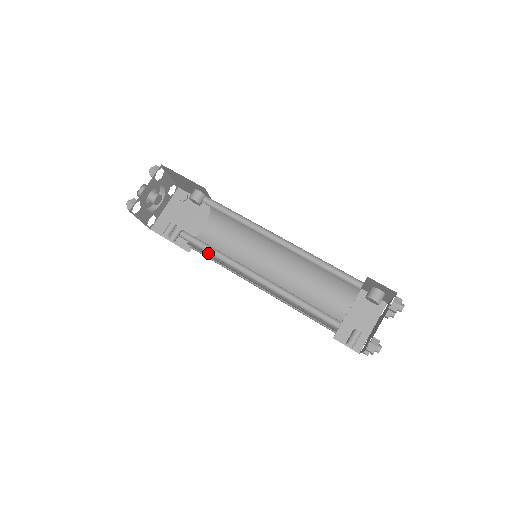
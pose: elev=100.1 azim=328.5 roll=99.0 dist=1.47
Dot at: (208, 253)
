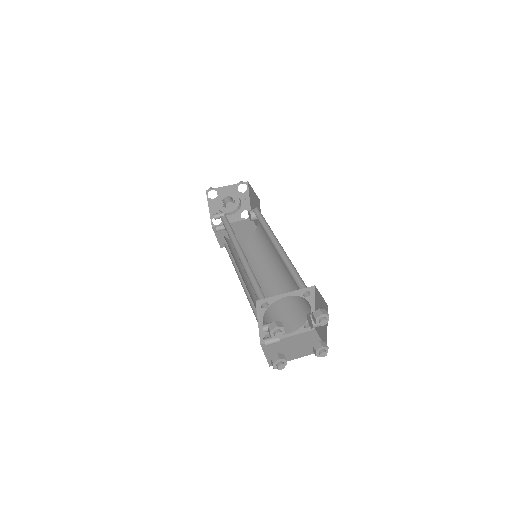
Dot at: (226, 230)
